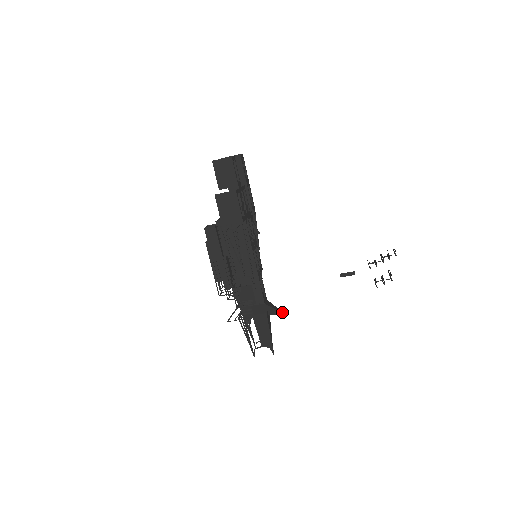
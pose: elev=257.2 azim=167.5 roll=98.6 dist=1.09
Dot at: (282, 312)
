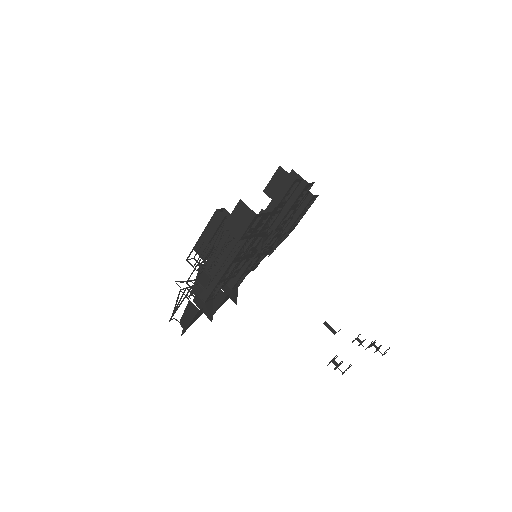
Dot at: occluded
